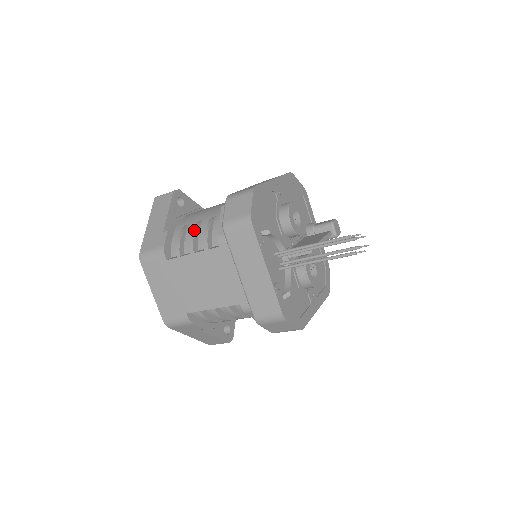
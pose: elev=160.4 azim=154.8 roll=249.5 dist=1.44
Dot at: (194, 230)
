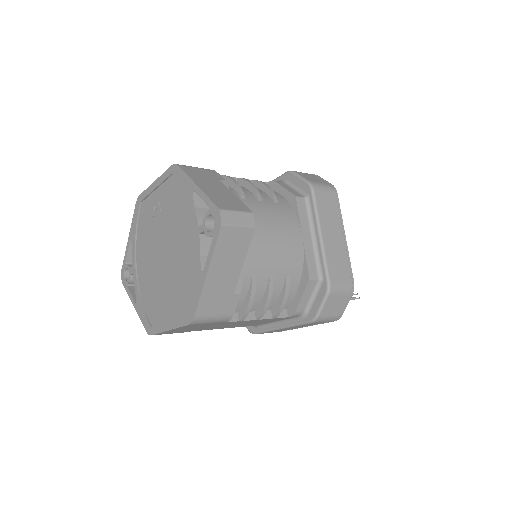
Dot at: (271, 297)
